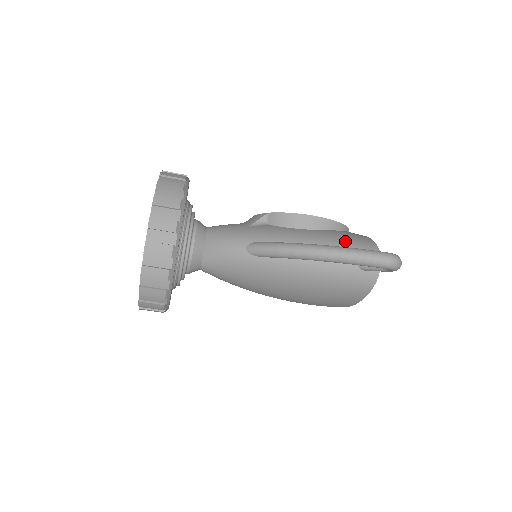
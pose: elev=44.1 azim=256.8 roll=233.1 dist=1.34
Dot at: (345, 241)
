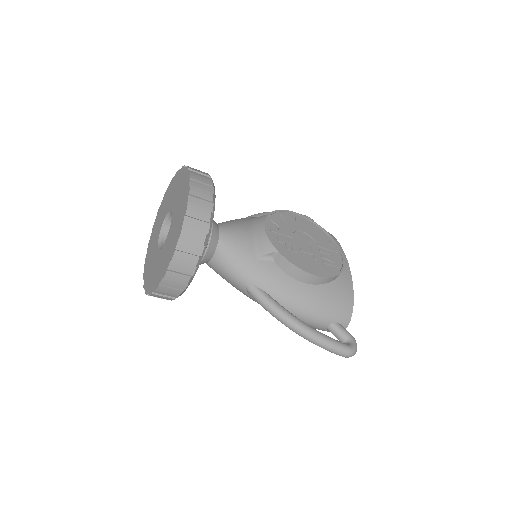
Dot at: (328, 307)
